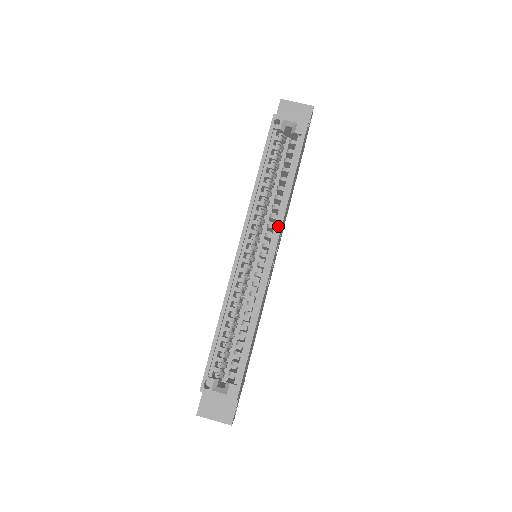
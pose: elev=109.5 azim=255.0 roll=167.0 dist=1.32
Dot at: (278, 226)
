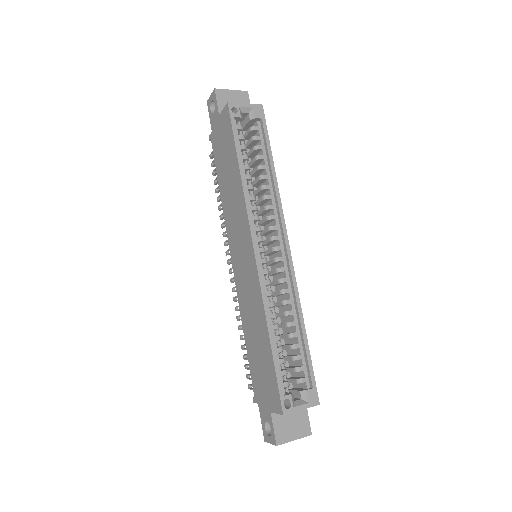
Dot at: (280, 215)
